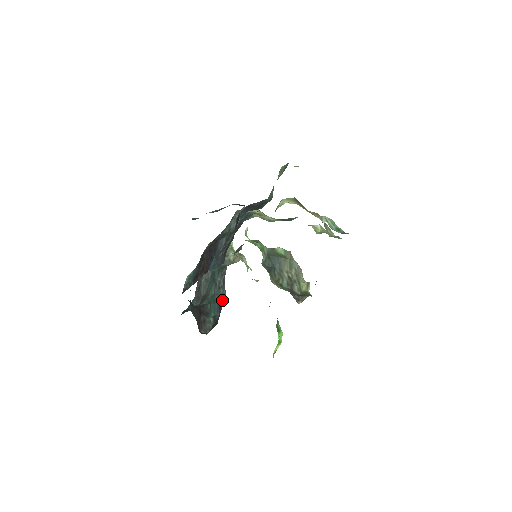
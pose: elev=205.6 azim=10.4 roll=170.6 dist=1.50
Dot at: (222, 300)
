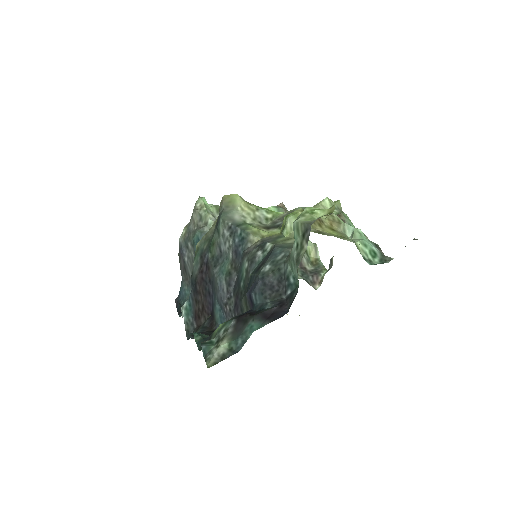
Dot at: occluded
